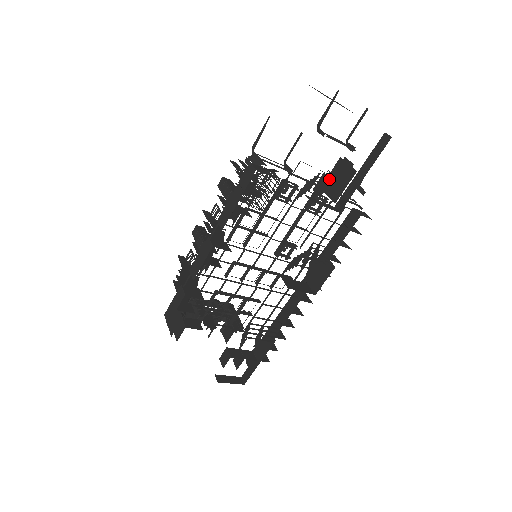
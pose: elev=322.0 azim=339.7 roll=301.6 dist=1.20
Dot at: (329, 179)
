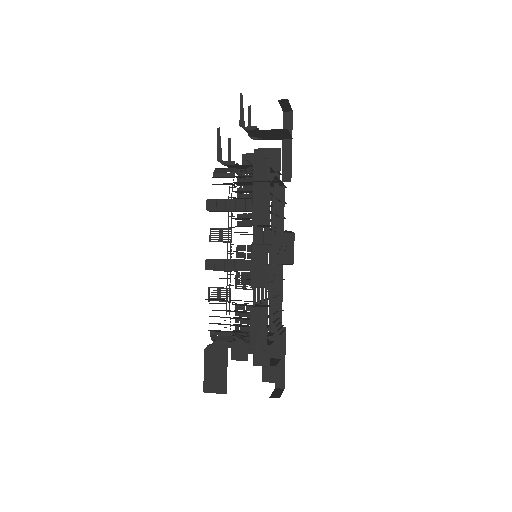
Dot at: occluded
